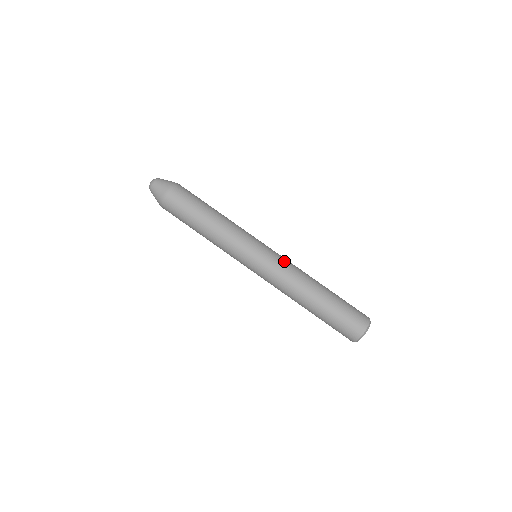
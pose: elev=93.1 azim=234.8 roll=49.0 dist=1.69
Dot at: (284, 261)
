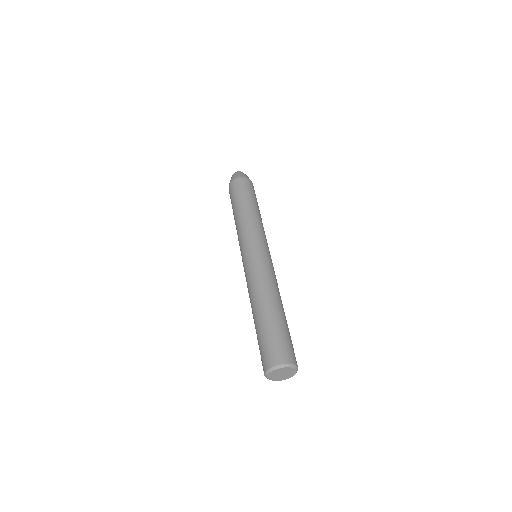
Dot at: (262, 266)
